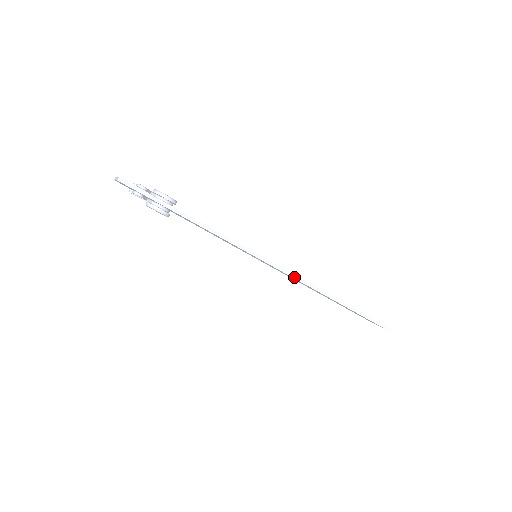
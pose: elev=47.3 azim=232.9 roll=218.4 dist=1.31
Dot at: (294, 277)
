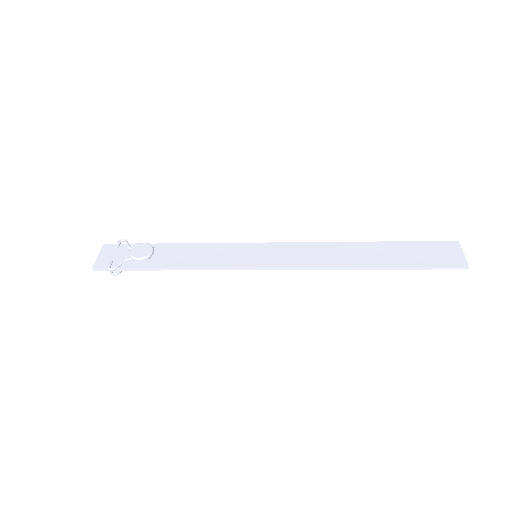
Dot at: (300, 269)
